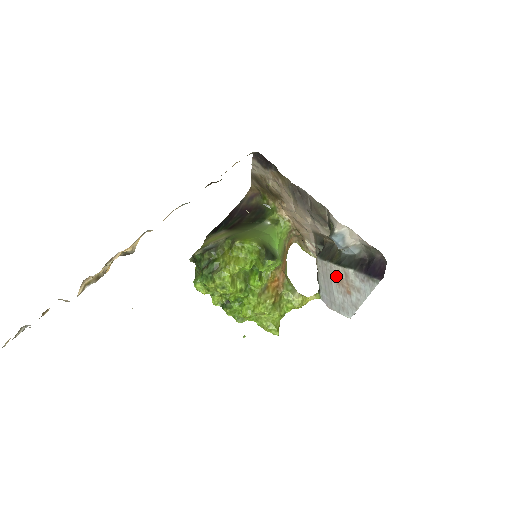
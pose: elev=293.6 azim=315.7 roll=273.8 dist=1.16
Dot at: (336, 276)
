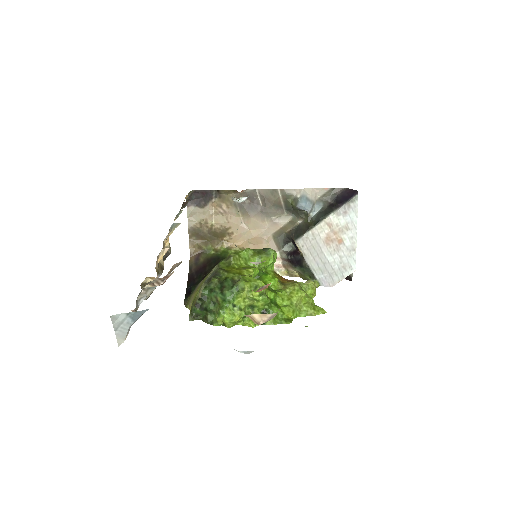
Dot at: (322, 238)
